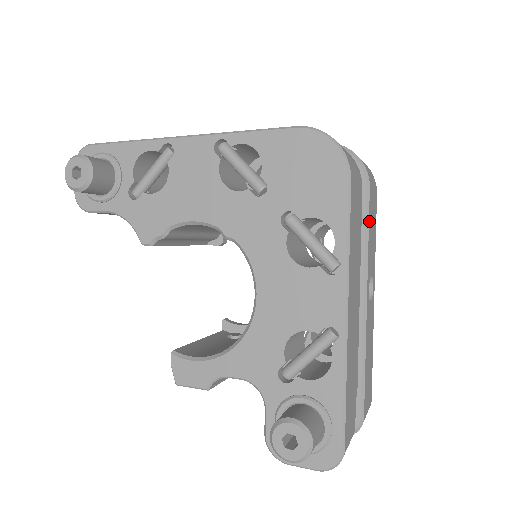
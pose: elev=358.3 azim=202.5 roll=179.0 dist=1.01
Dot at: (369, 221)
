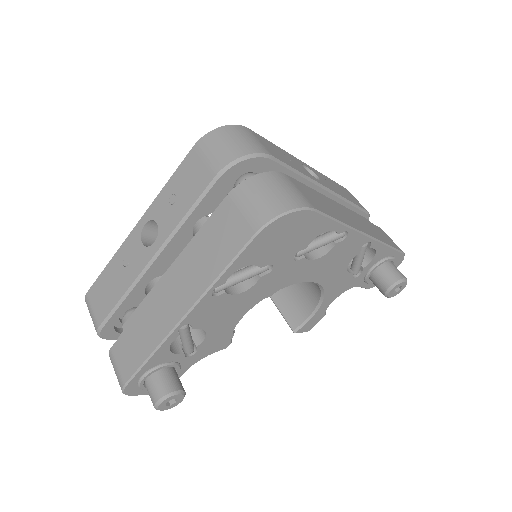
Dot at: (289, 165)
